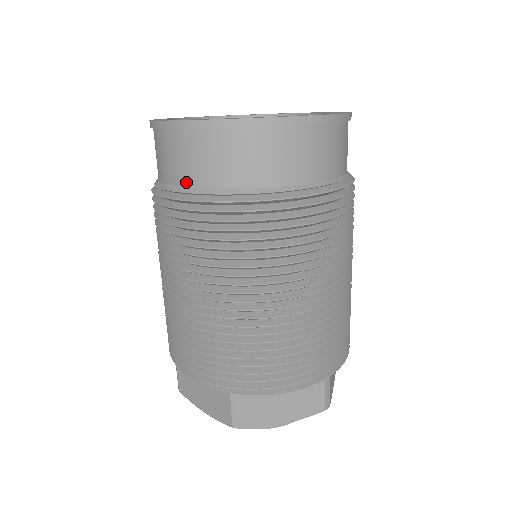
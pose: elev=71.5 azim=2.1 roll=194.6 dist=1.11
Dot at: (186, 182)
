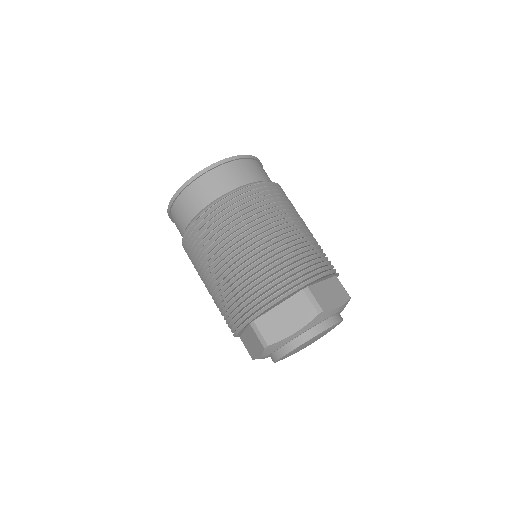
Dot at: (219, 194)
